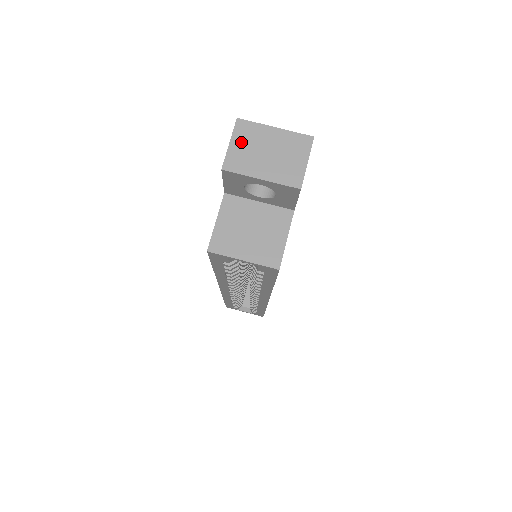
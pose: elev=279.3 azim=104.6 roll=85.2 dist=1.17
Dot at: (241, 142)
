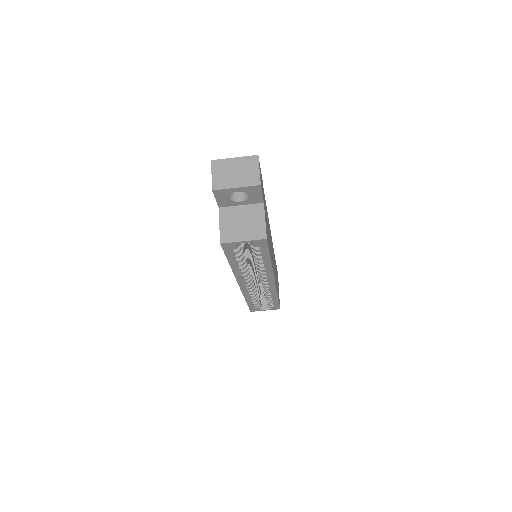
Dot at: (218, 172)
